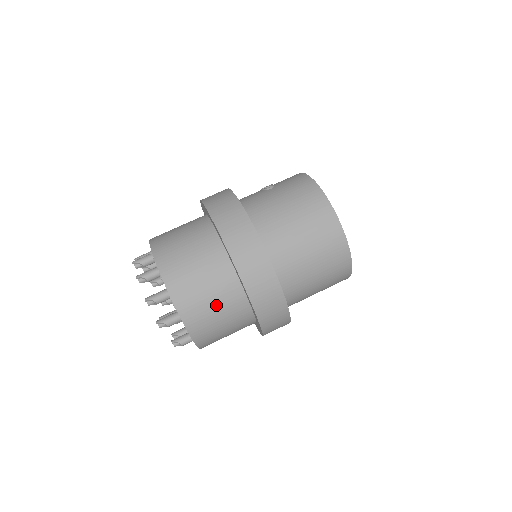
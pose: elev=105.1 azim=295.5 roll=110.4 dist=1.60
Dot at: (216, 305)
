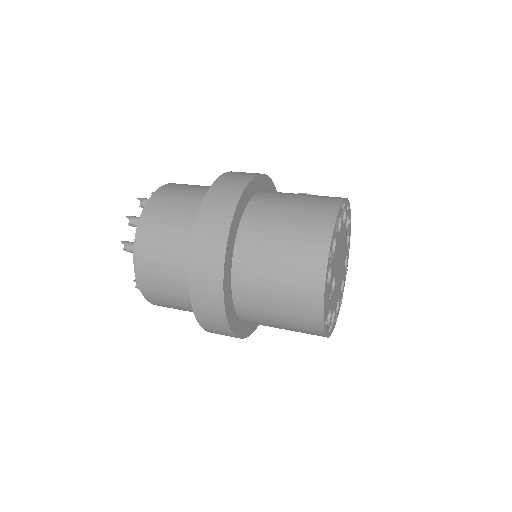
Dot at: (167, 252)
